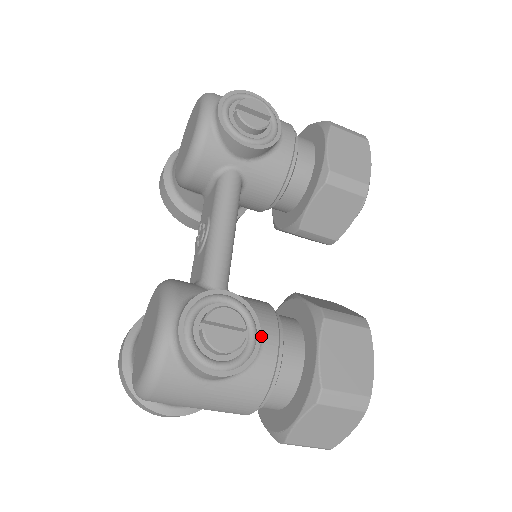
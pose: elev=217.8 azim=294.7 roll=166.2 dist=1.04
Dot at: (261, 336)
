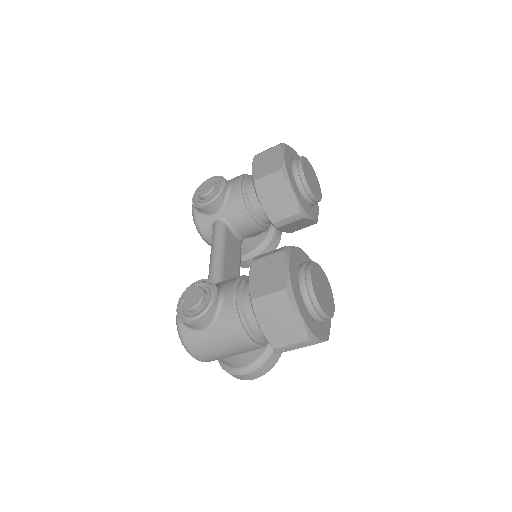
Dot at: (223, 292)
